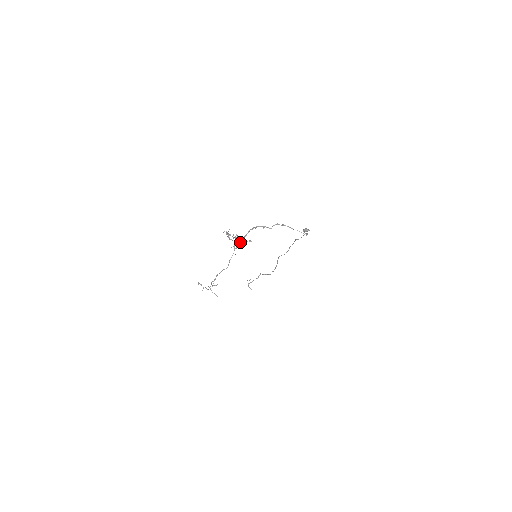
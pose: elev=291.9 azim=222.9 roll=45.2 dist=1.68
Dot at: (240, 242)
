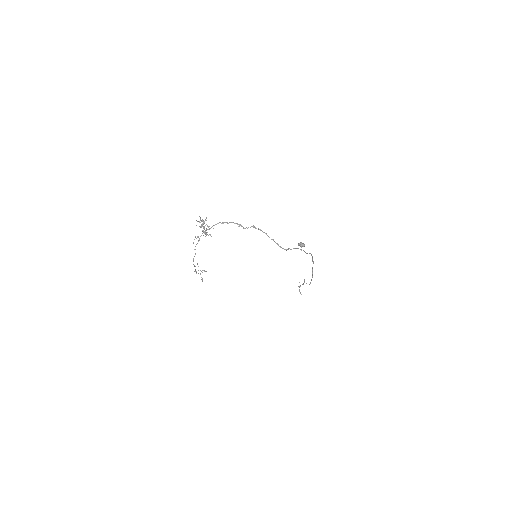
Dot at: (204, 233)
